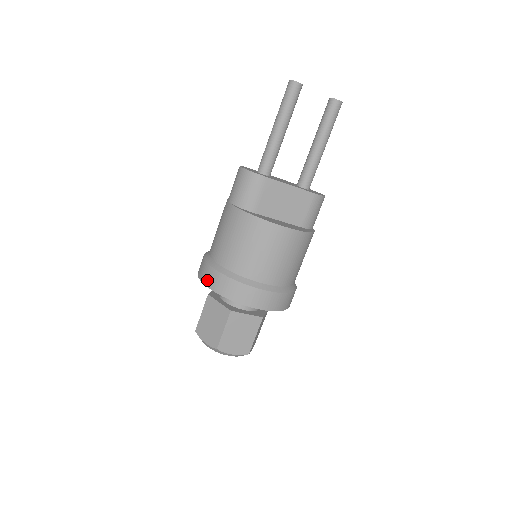
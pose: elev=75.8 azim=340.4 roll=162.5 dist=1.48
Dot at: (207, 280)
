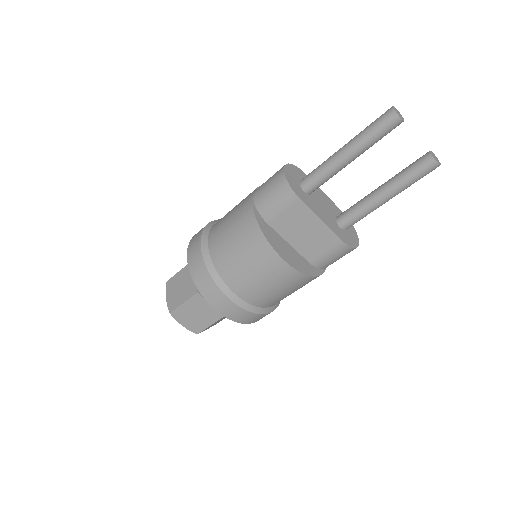
Dot at: (191, 252)
